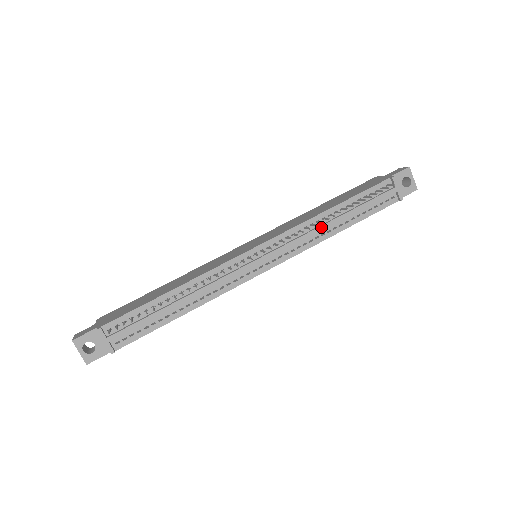
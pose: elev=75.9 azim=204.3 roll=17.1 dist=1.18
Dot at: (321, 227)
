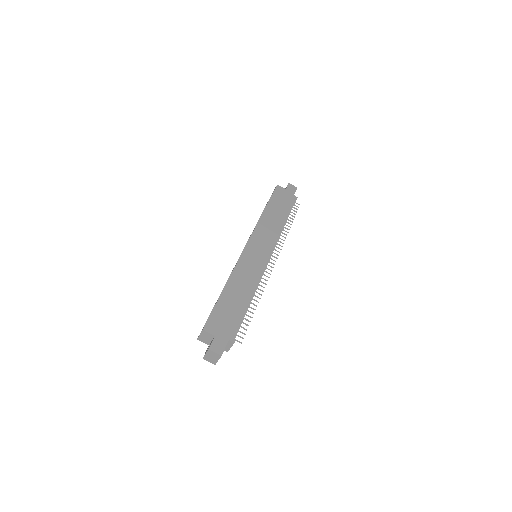
Dot at: occluded
